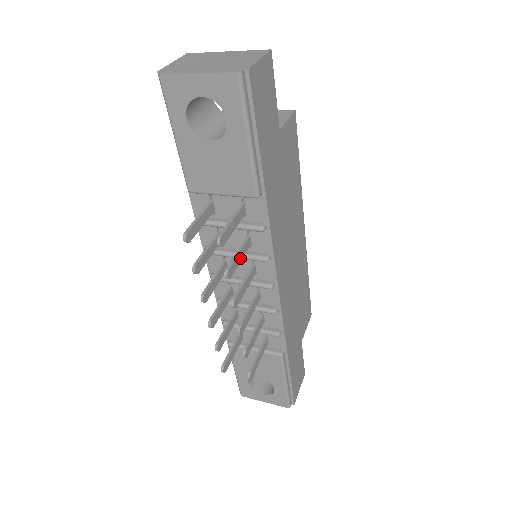
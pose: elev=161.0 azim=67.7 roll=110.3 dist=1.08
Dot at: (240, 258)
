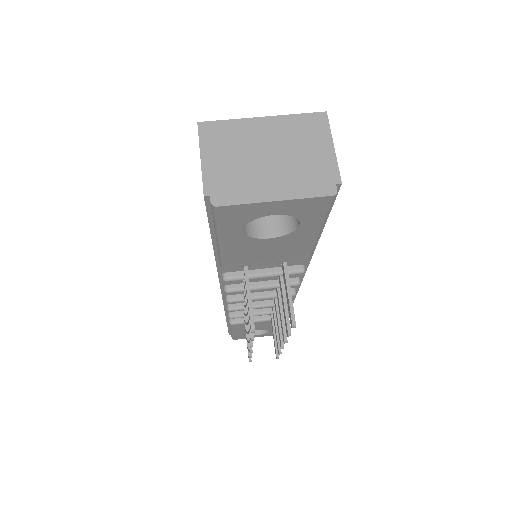
Dot at: (286, 304)
